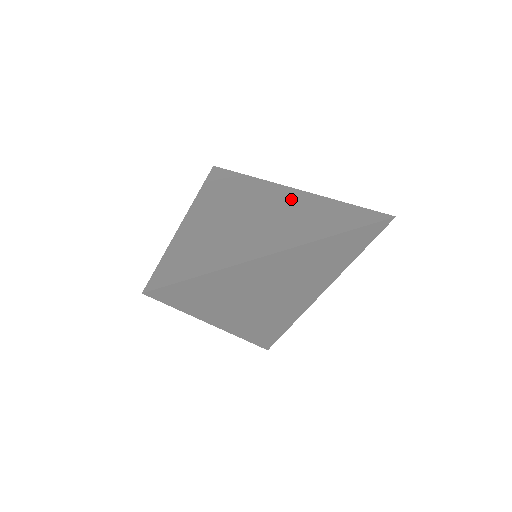
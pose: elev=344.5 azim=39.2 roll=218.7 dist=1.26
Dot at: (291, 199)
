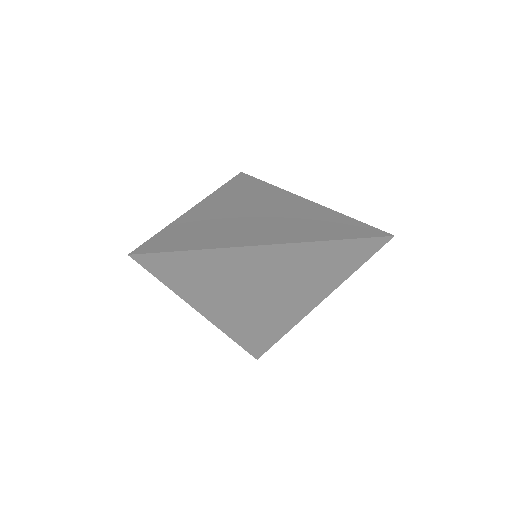
Dot at: (300, 207)
